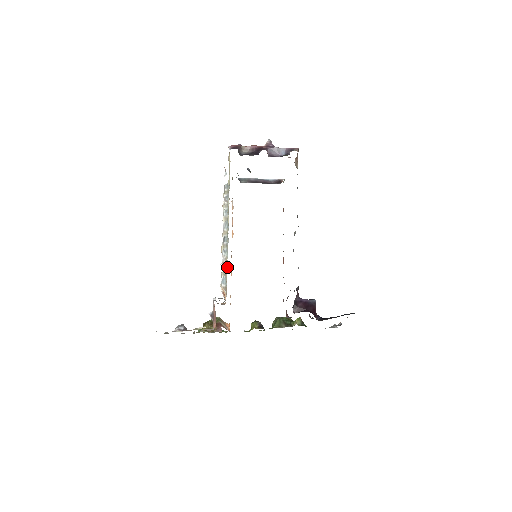
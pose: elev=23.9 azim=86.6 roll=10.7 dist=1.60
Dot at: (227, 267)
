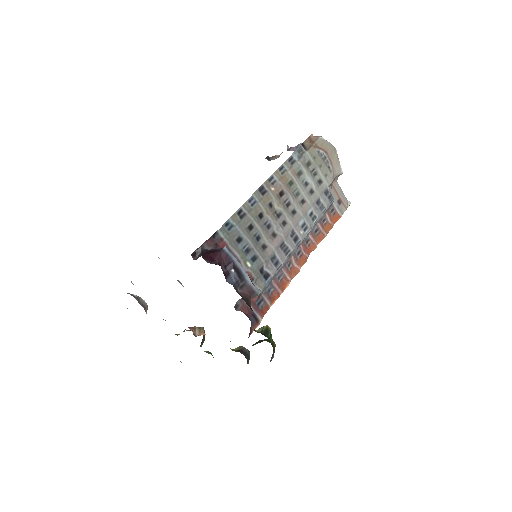
Dot at: occluded
